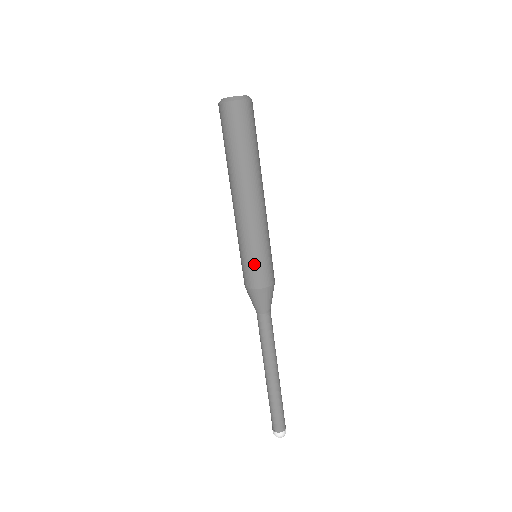
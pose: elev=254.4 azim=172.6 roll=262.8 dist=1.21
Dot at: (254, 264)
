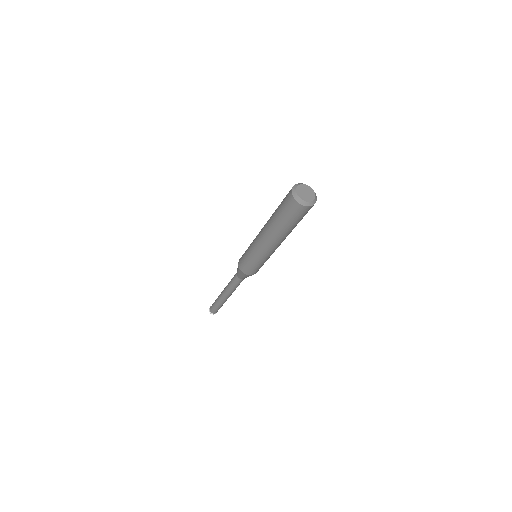
Dot at: (257, 267)
